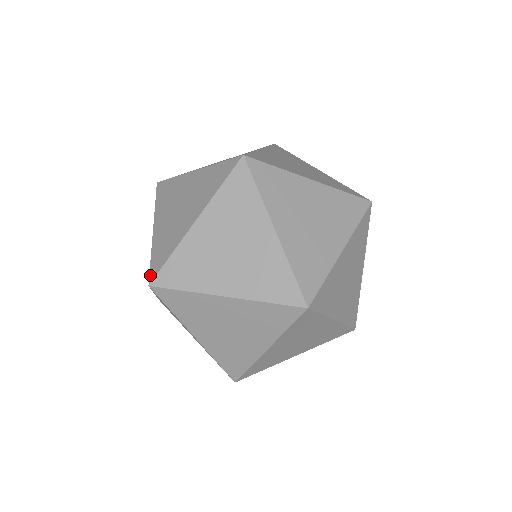
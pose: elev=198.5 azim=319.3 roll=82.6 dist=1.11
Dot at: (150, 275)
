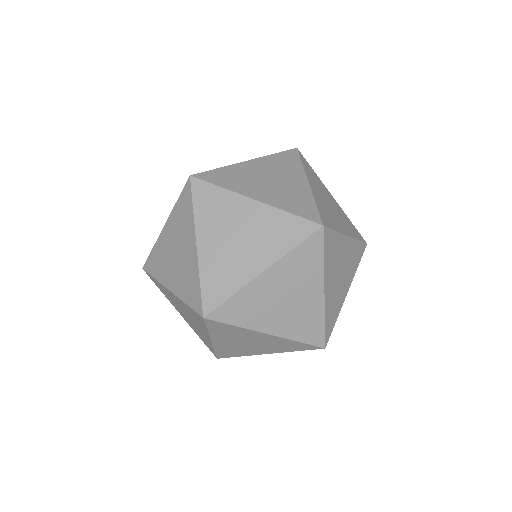
Dot at: (197, 312)
